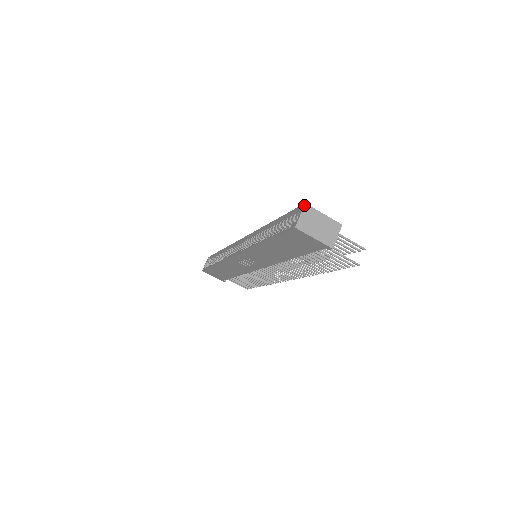
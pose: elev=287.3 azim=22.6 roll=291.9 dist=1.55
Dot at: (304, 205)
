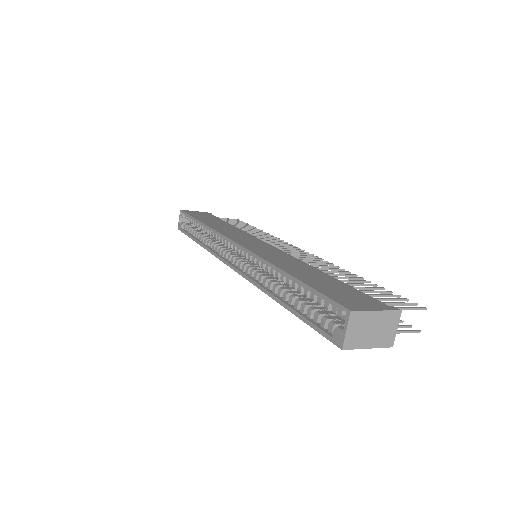
Dot at: (350, 314)
